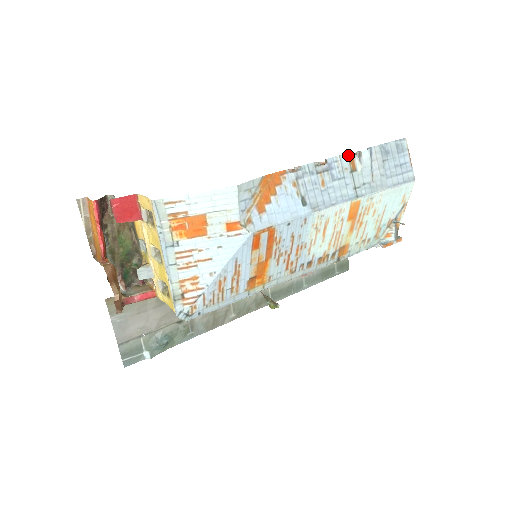
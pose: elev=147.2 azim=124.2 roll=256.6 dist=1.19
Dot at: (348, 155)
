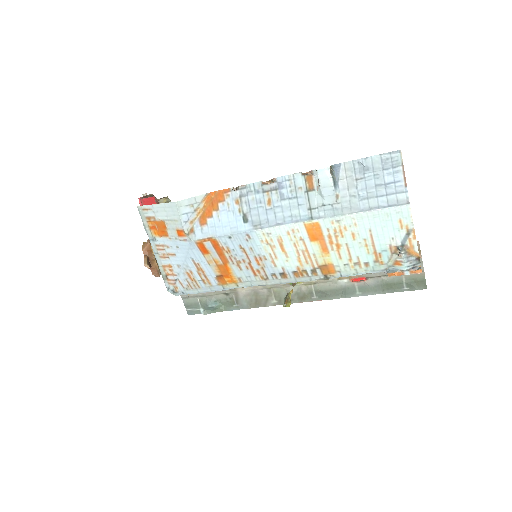
Dot at: (302, 174)
